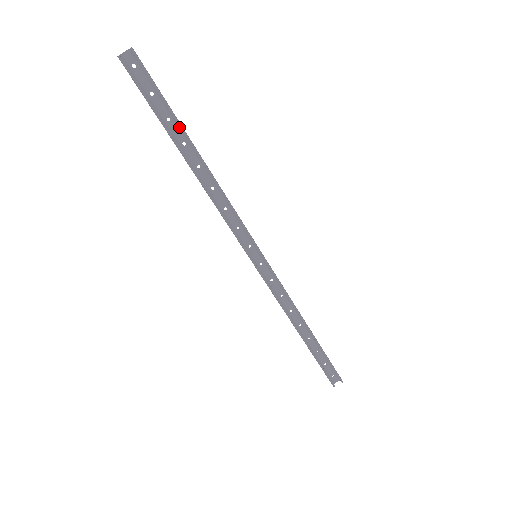
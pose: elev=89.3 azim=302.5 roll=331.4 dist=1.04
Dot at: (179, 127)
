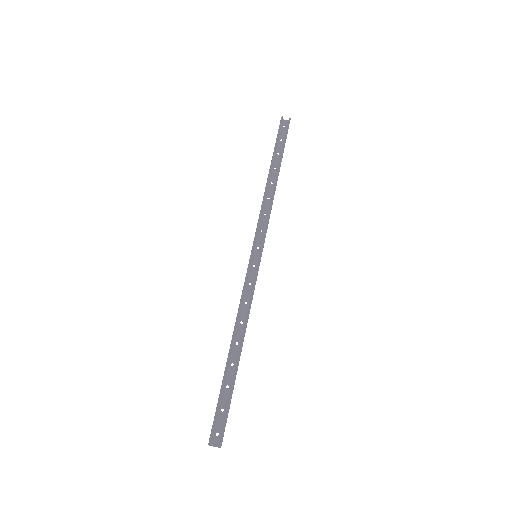
Dot at: (280, 160)
